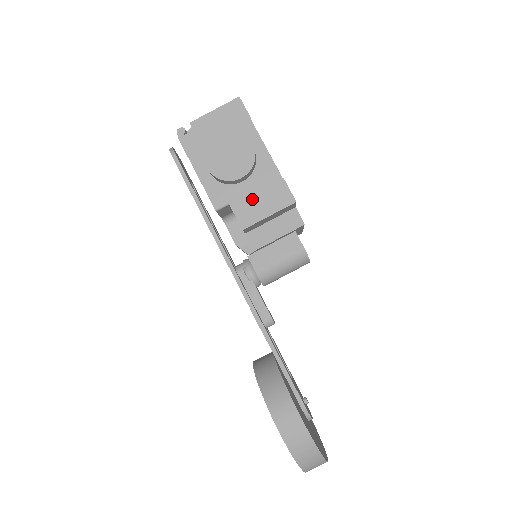
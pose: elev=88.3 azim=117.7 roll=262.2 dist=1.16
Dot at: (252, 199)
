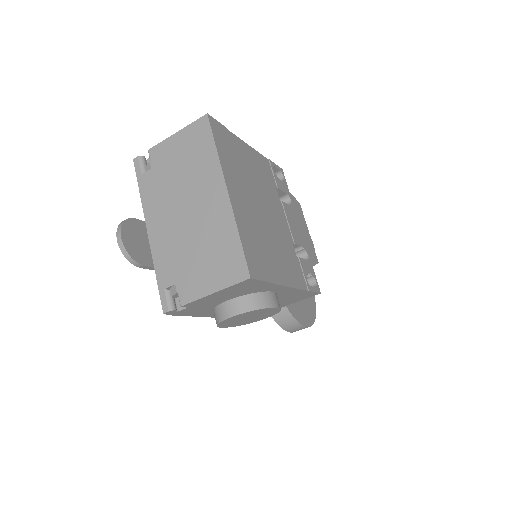
Dot at: occluded
